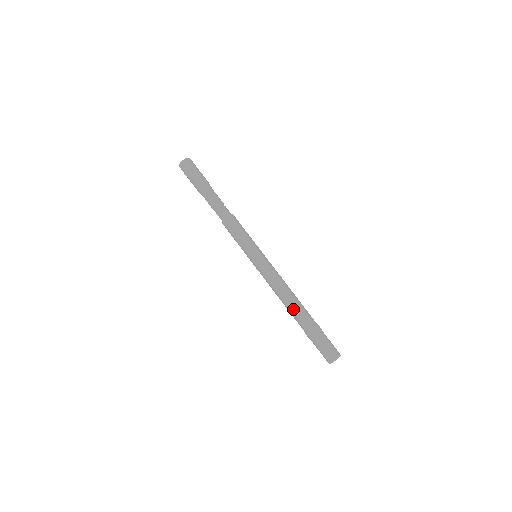
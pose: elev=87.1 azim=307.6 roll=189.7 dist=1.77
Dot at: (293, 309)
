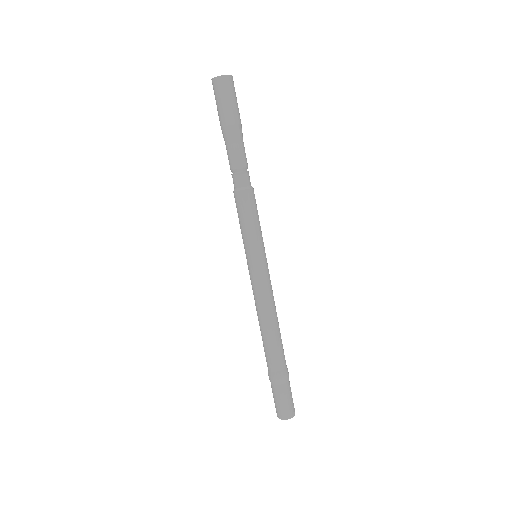
Dot at: (268, 343)
